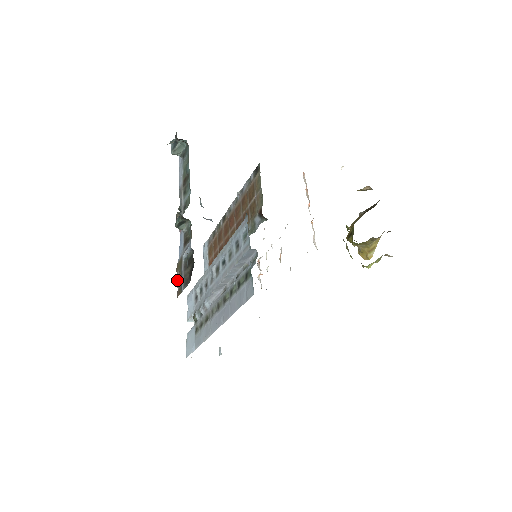
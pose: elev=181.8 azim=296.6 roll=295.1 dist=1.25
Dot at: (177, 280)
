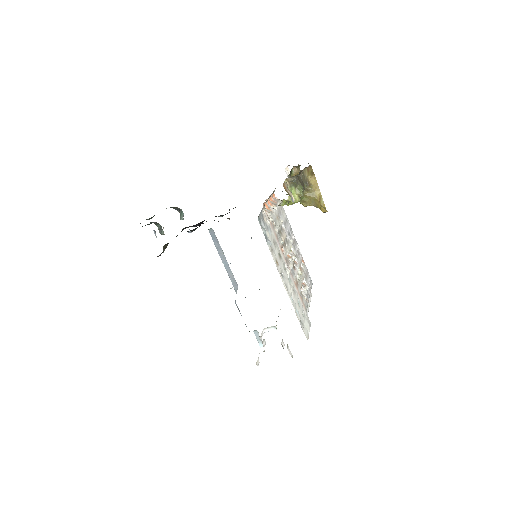
Dot at: occluded
